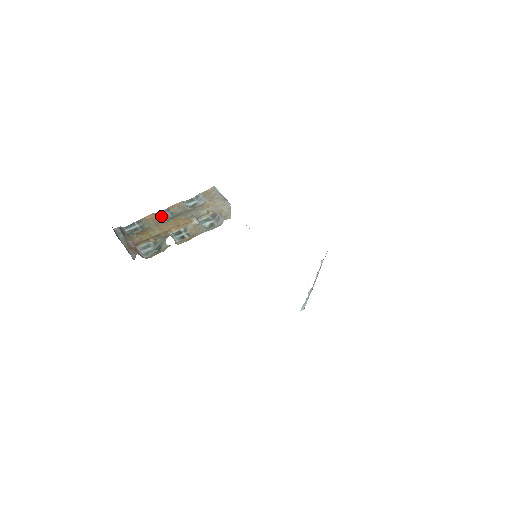
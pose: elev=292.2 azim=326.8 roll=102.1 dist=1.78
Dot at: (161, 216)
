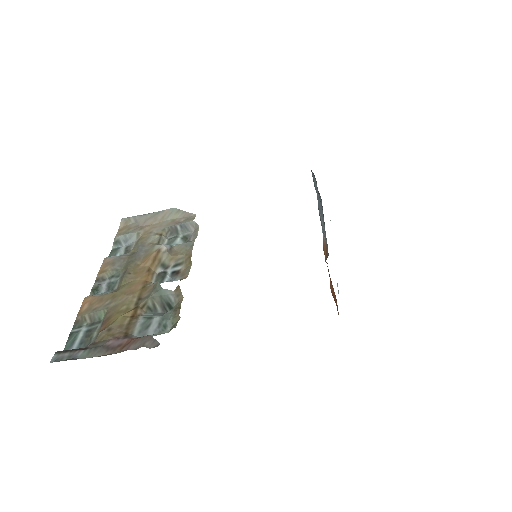
Dot at: (102, 292)
